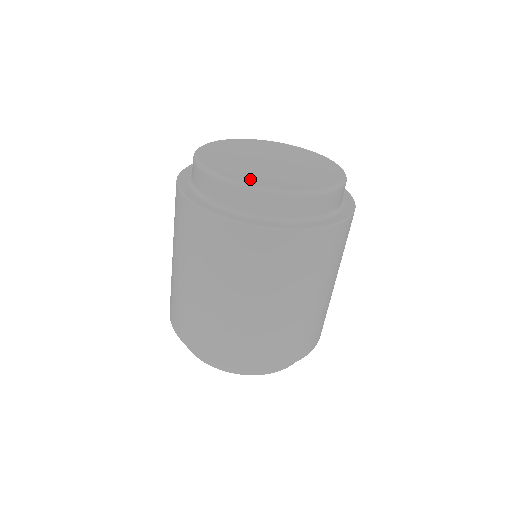
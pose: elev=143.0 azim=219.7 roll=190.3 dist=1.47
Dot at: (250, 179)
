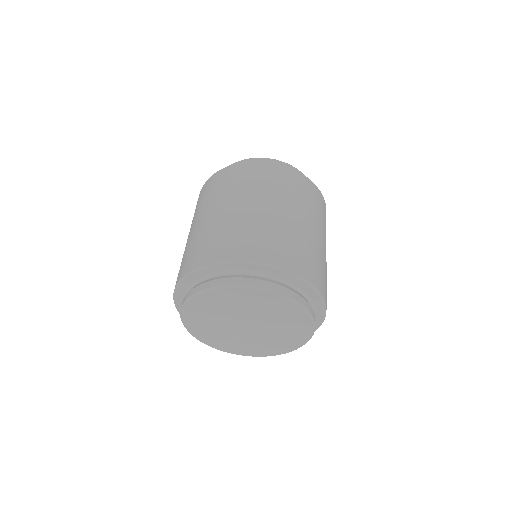
Dot at: occluded
